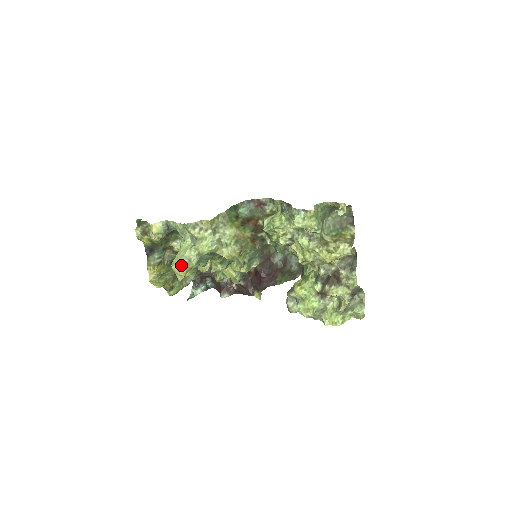
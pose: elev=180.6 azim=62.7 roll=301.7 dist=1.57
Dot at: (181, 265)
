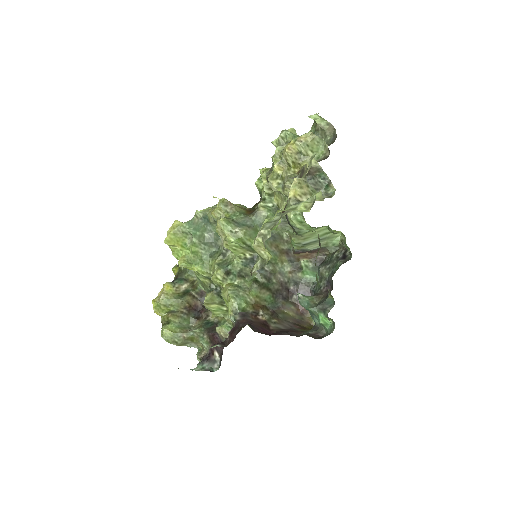
Dot at: occluded
